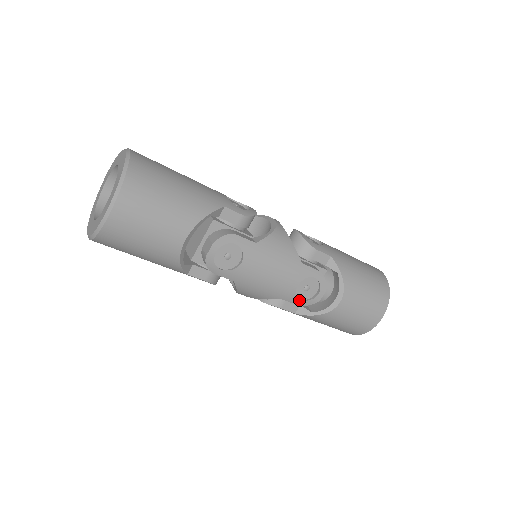
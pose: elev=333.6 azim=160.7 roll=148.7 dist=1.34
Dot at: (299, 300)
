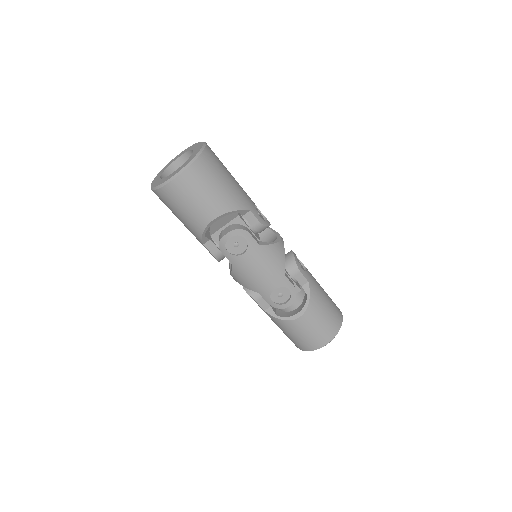
Dot at: (271, 301)
